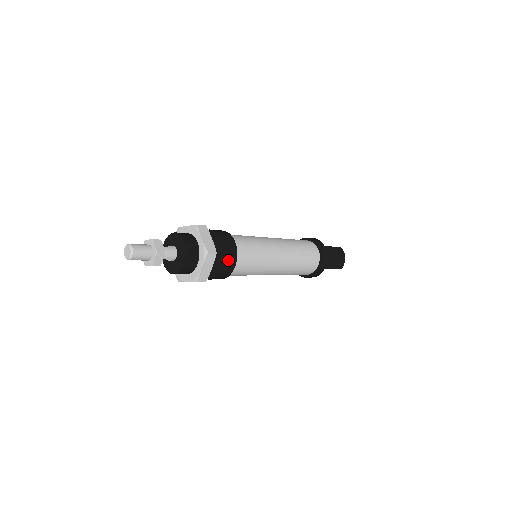
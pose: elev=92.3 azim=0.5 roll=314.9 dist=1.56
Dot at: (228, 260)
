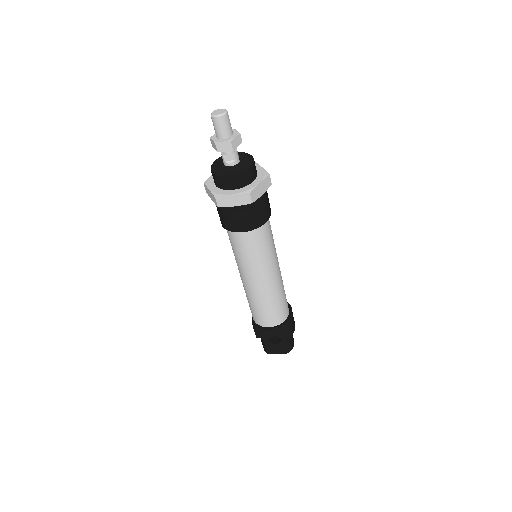
Dot at: (267, 208)
